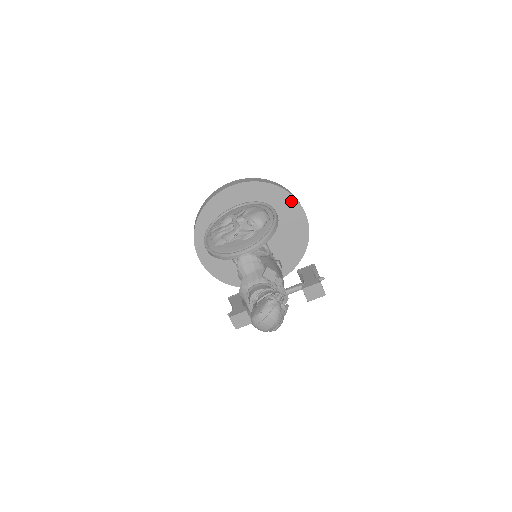
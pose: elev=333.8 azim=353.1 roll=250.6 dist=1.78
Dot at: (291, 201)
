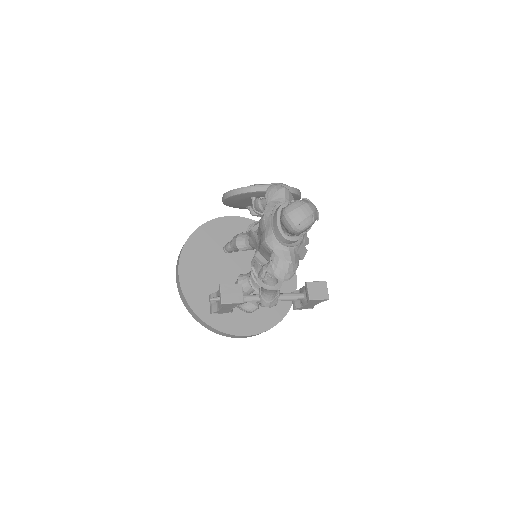
Dot at: occluded
